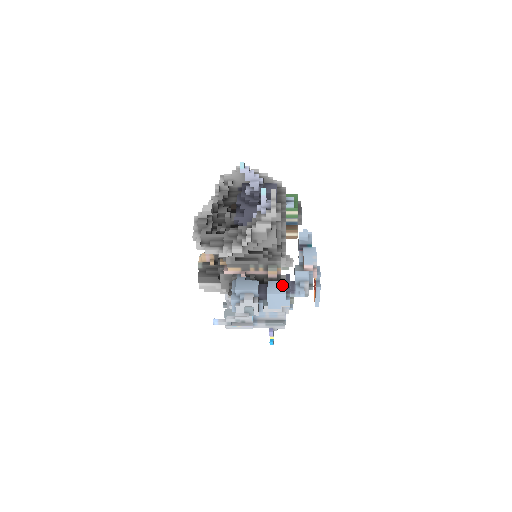
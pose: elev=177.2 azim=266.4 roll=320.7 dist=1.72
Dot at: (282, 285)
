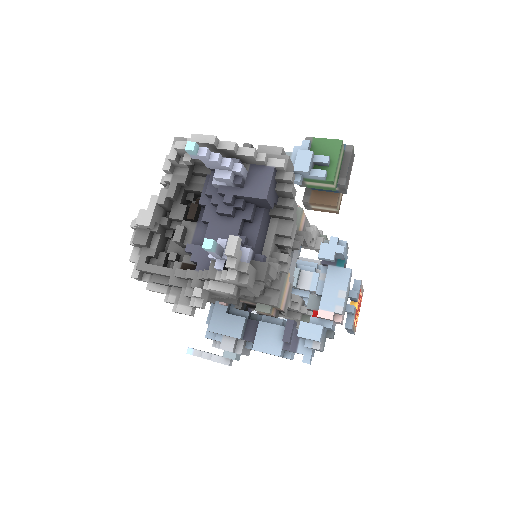
Dot at: (278, 336)
